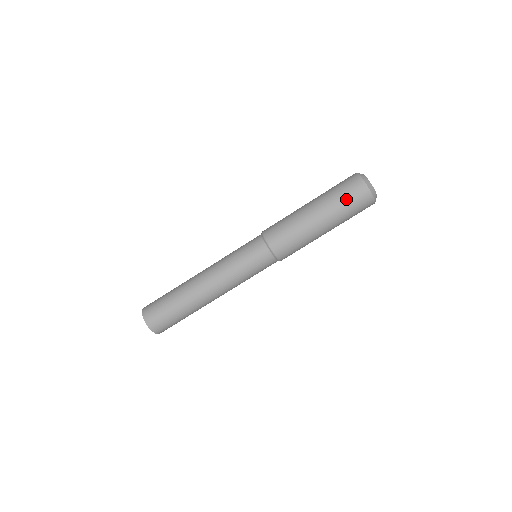
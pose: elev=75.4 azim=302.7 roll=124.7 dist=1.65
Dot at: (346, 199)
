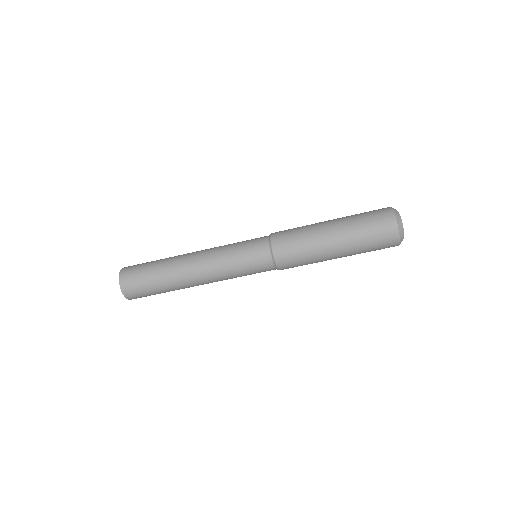
Dot at: (372, 243)
